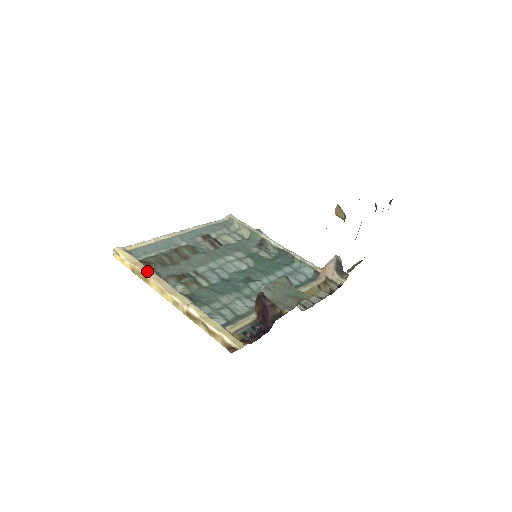
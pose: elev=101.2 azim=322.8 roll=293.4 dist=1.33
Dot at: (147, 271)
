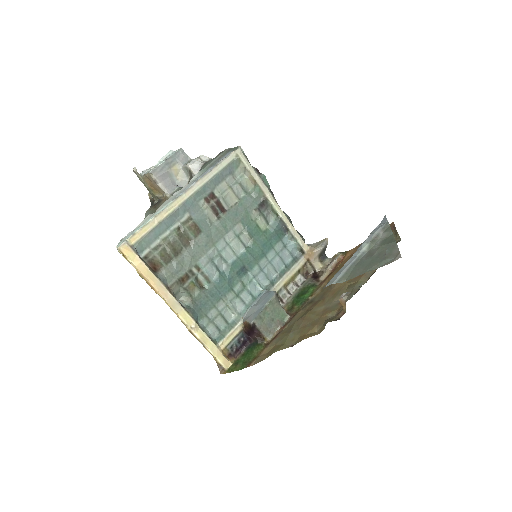
Dot at: (155, 283)
